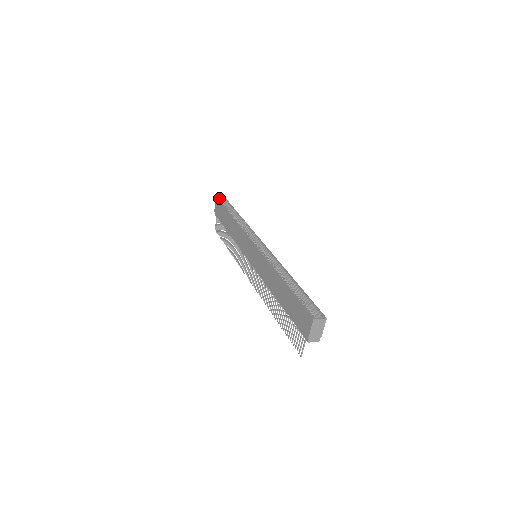
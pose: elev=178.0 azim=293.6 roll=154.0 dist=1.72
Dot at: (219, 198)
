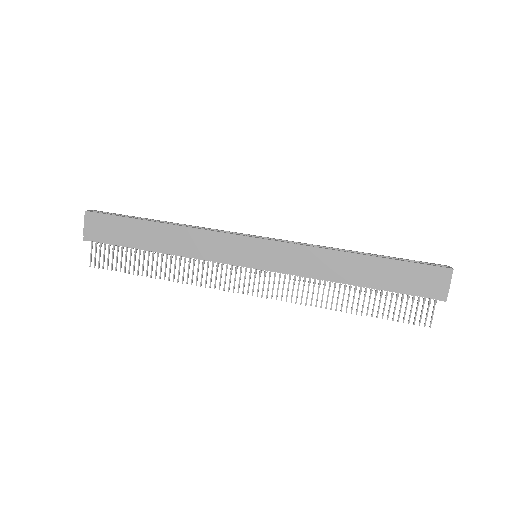
Dot at: (89, 211)
